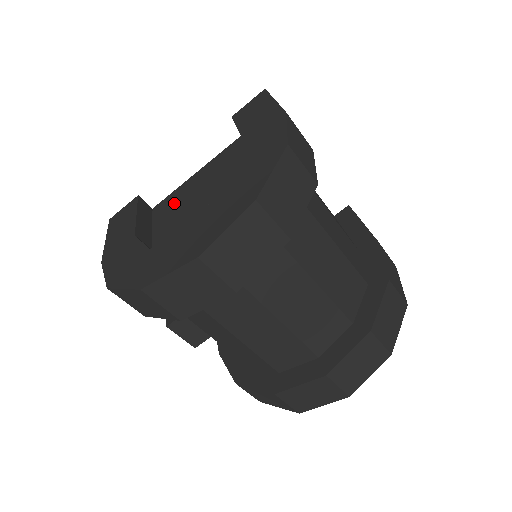
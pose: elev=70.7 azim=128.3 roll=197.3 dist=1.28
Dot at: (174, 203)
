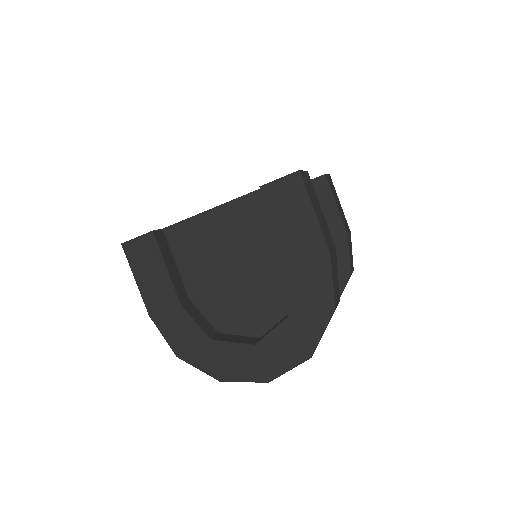
Dot at: (195, 245)
